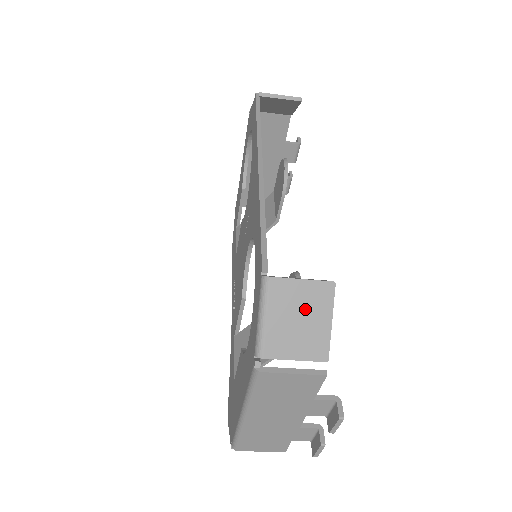
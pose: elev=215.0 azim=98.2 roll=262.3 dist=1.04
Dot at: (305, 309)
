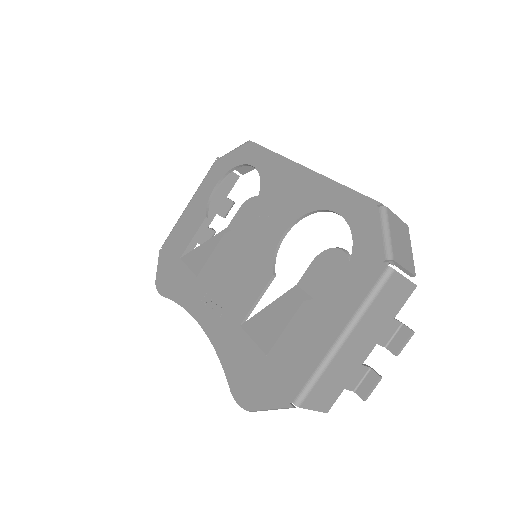
Dot at: (402, 236)
